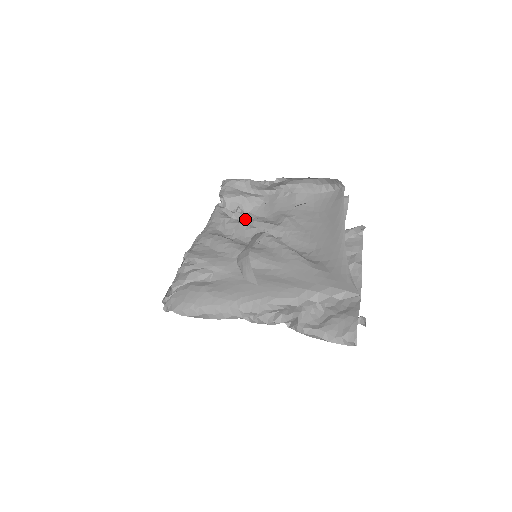
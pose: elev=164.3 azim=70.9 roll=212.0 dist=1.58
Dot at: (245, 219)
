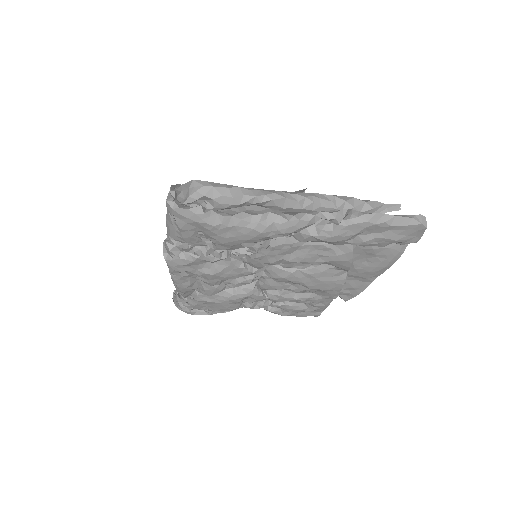
Dot at: occluded
